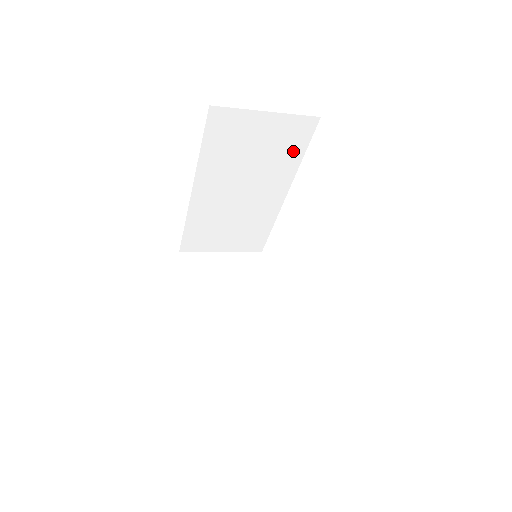
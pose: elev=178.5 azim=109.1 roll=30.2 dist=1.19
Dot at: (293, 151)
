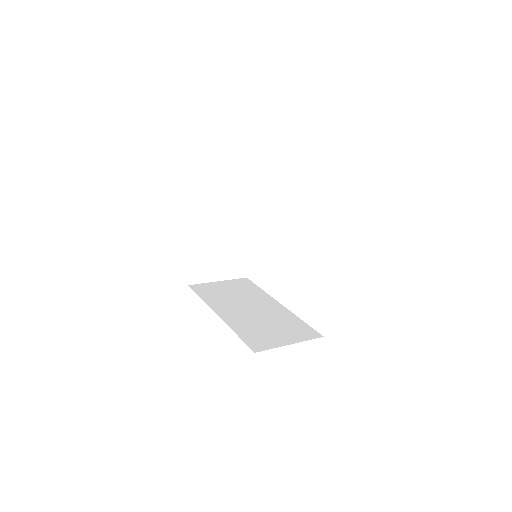
Dot at: occluded
